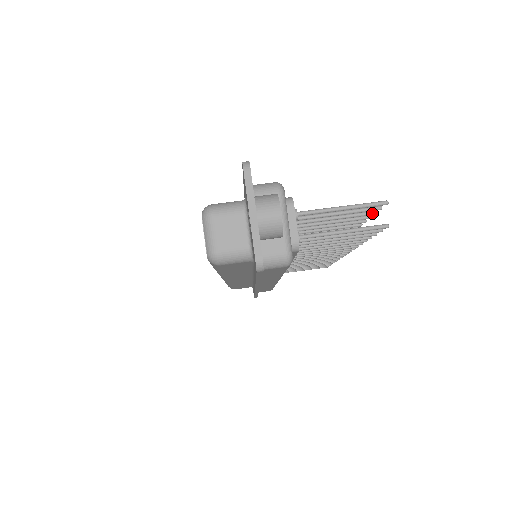
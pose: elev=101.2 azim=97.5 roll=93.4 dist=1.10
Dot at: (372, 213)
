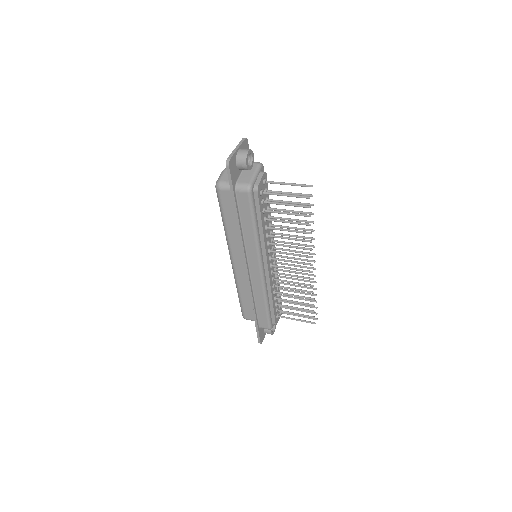
Dot at: (311, 204)
